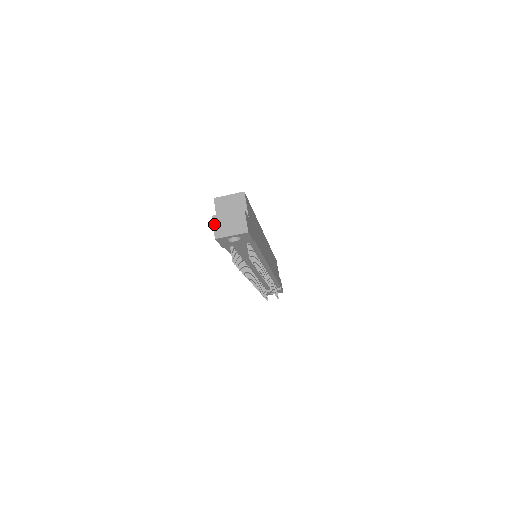
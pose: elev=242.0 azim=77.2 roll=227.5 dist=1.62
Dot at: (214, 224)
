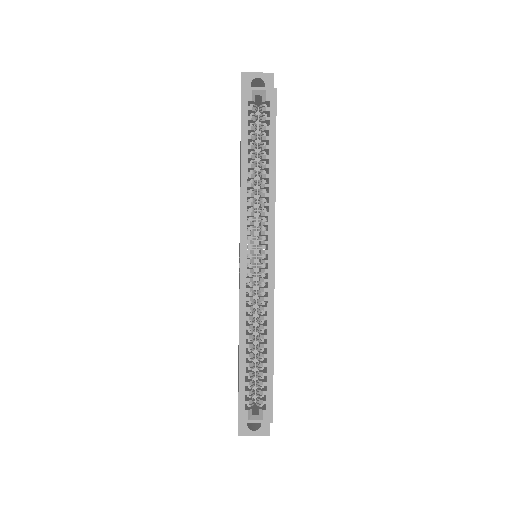
Dot at: occluded
